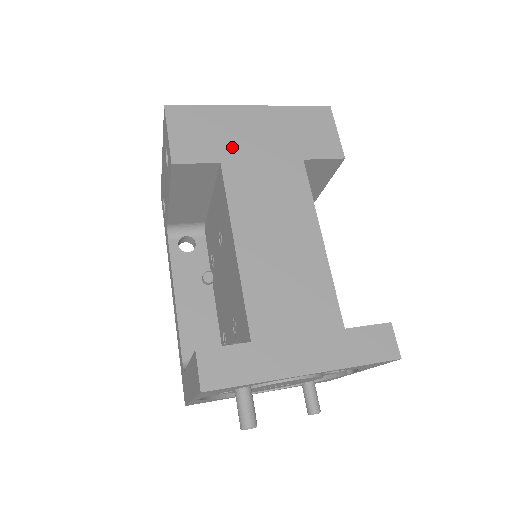
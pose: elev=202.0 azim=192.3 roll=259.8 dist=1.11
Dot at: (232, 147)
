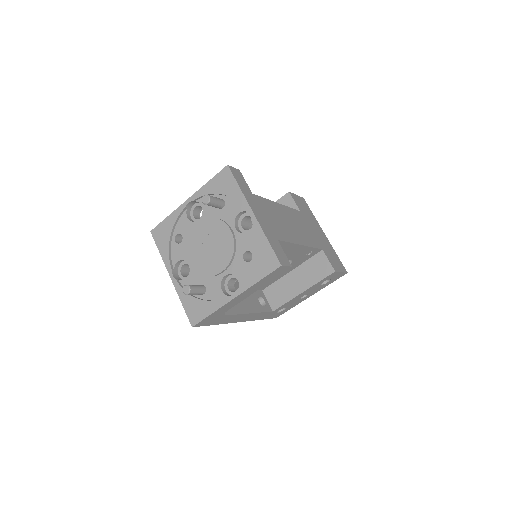
Dot at: (308, 219)
